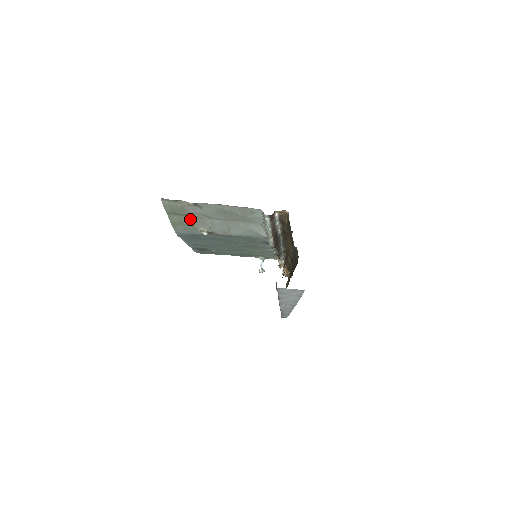
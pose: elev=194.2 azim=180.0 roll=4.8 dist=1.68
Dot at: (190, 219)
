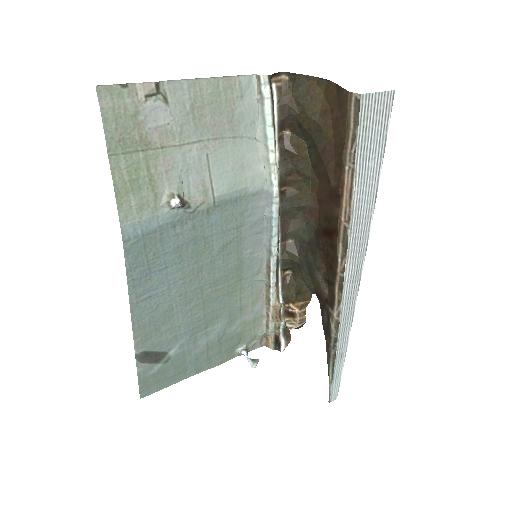
Dot at: (148, 162)
